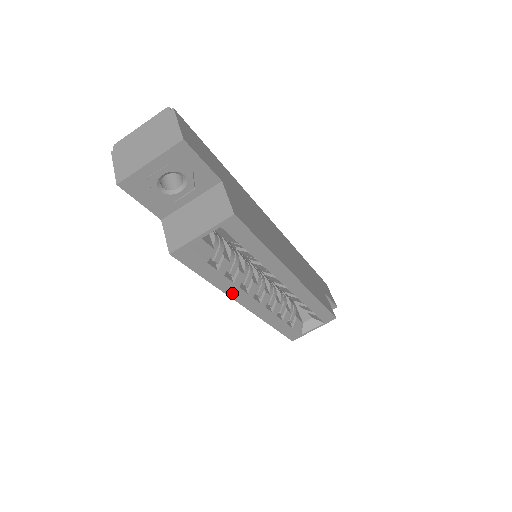
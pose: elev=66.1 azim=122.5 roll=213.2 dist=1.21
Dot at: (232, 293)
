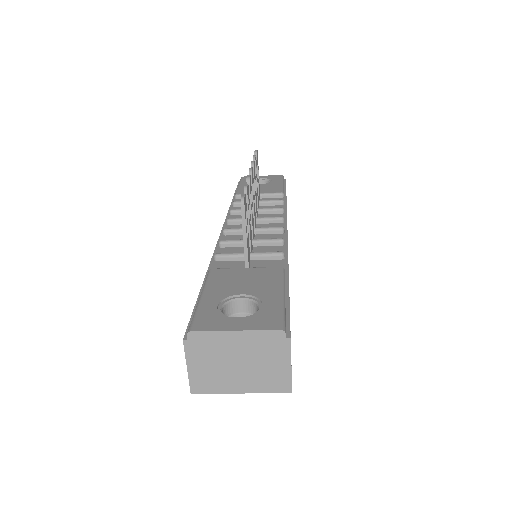
Dot at: occluded
